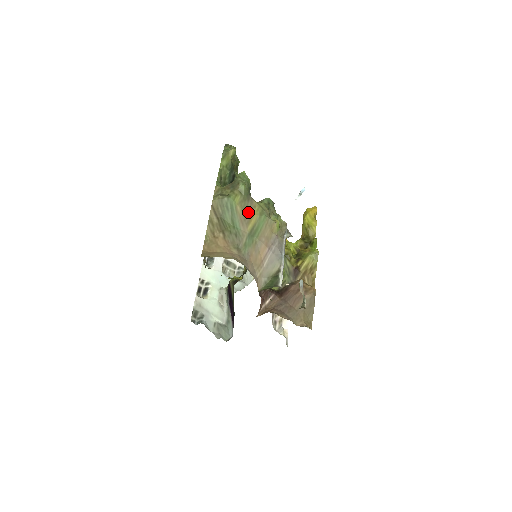
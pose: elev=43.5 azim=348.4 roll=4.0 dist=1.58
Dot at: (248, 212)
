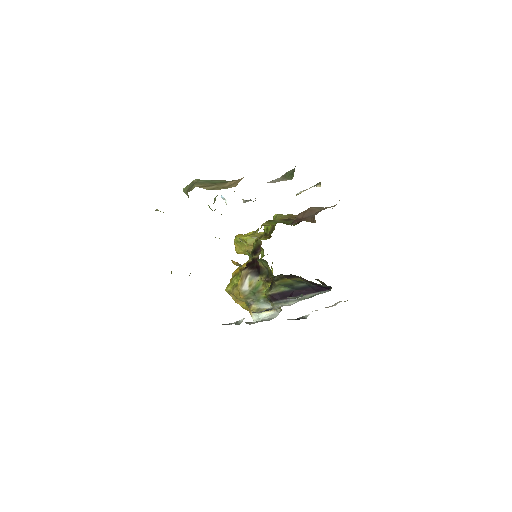
Dot at: occluded
